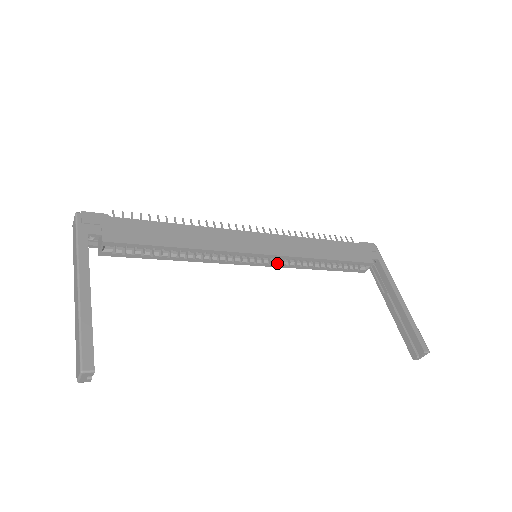
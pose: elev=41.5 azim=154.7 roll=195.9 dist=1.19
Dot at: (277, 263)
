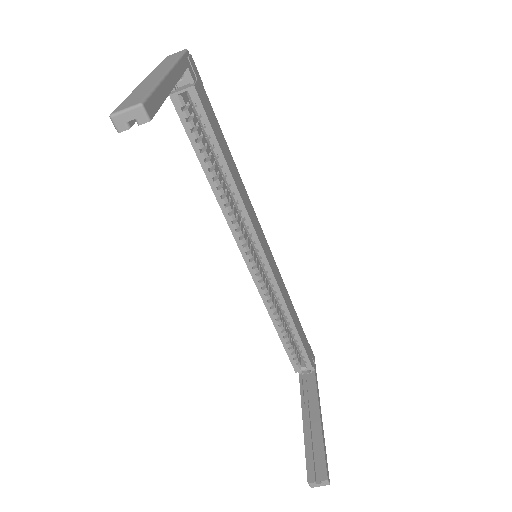
Dot at: (261, 282)
